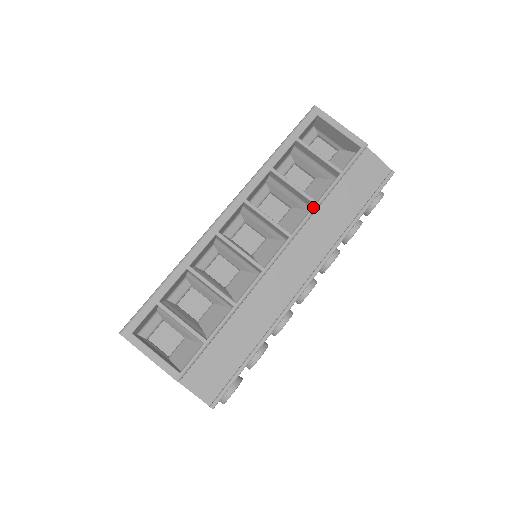
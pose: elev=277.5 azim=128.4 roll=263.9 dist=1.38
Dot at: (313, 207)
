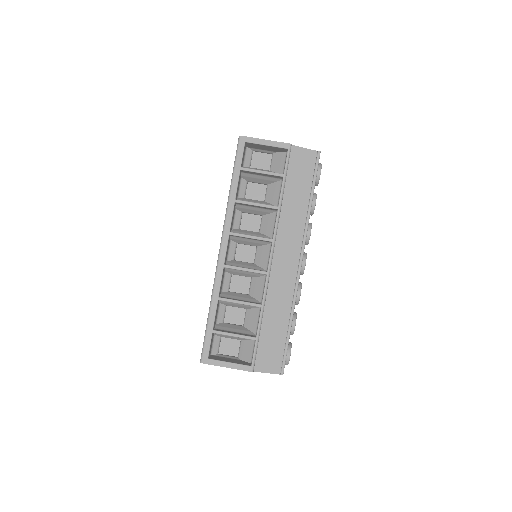
Dot at: (277, 212)
